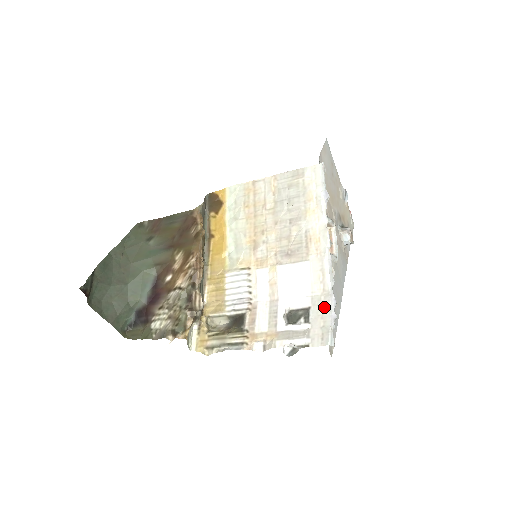
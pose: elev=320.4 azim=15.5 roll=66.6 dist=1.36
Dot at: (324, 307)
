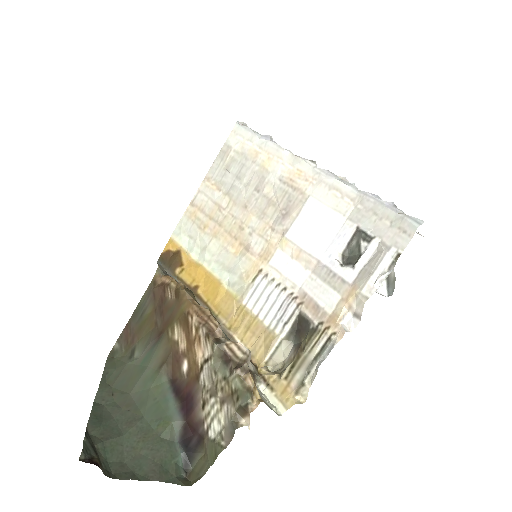
Dot at: (371, 209)
